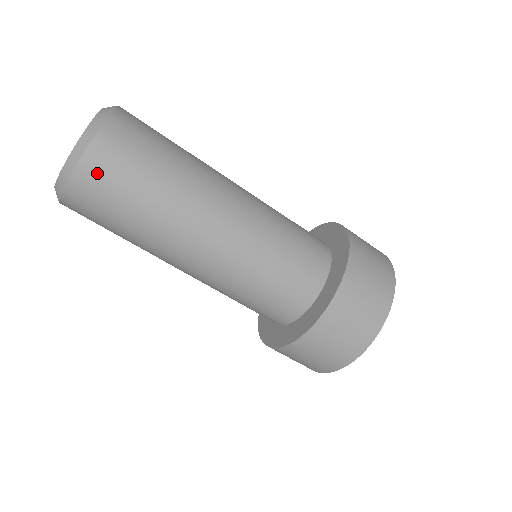
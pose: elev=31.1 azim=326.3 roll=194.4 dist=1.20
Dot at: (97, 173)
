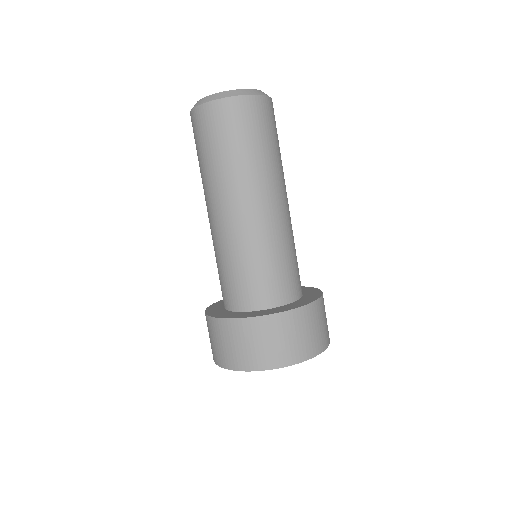
Dot at: (255, 109)
